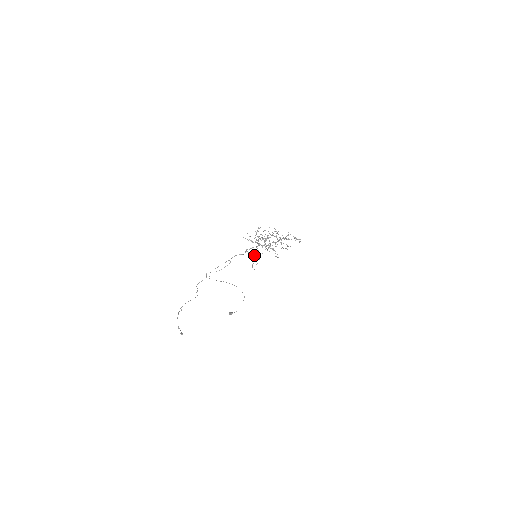
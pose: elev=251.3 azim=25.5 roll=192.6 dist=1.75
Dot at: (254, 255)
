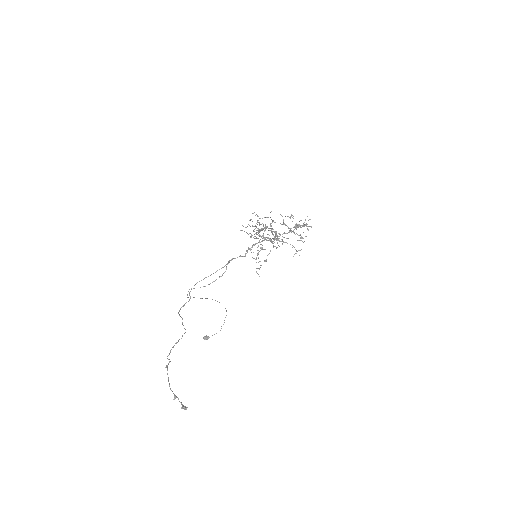
Dot at: occluded
